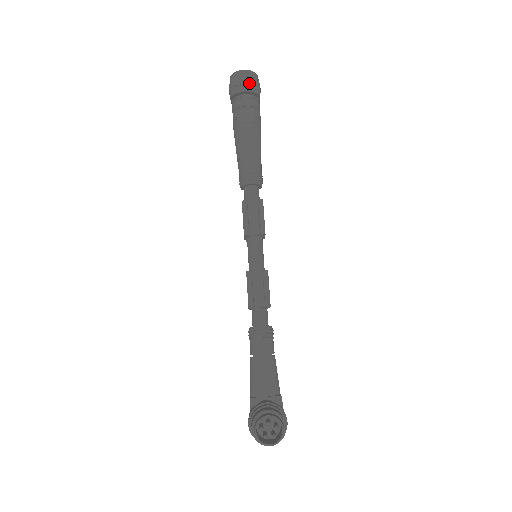
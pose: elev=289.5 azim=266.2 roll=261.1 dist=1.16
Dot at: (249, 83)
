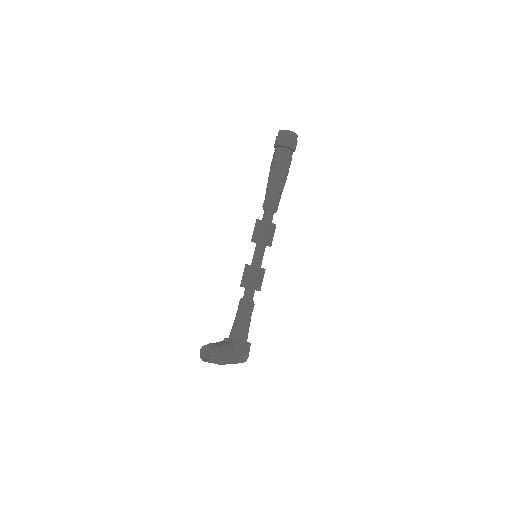
Dot at: (283, 140)
